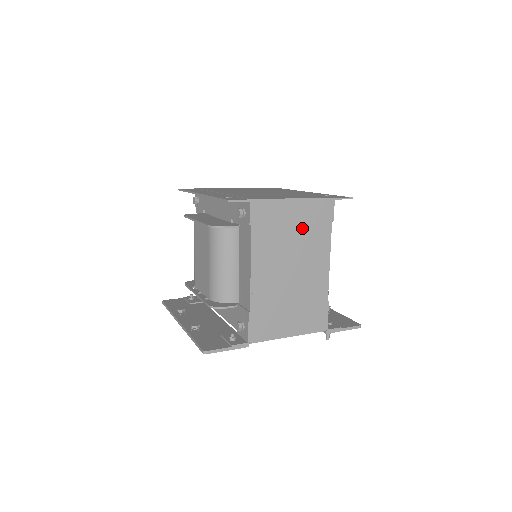
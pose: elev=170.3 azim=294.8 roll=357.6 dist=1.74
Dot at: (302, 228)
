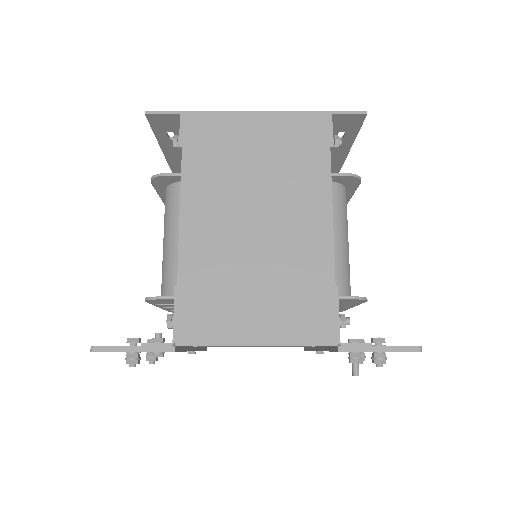
Dot at: (273, 155)
